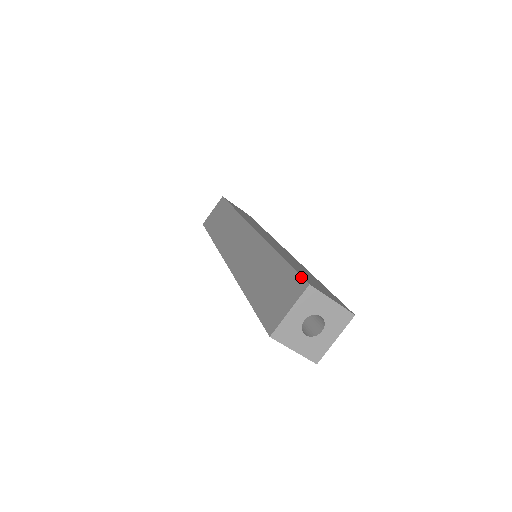
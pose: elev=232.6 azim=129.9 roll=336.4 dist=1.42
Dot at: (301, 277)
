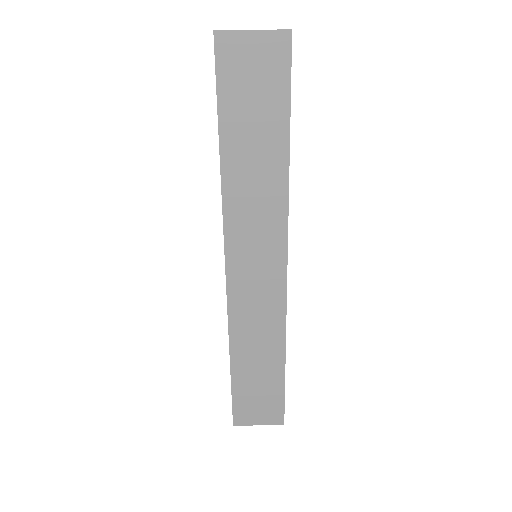
Dot at: occluded
